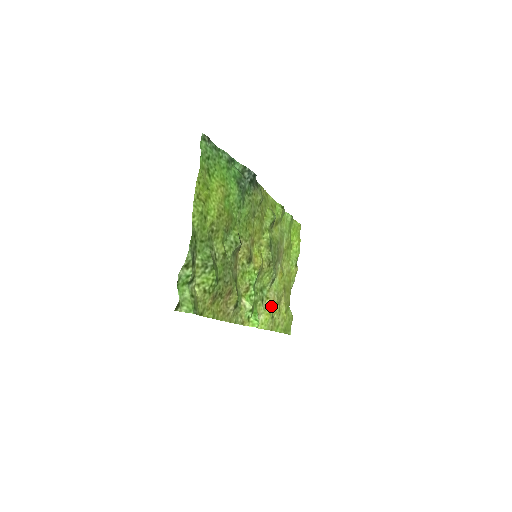
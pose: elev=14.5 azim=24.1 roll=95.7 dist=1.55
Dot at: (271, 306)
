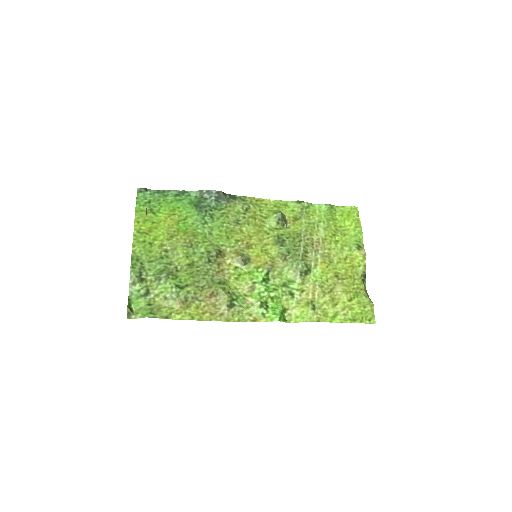
Dot at: (312, 298)
